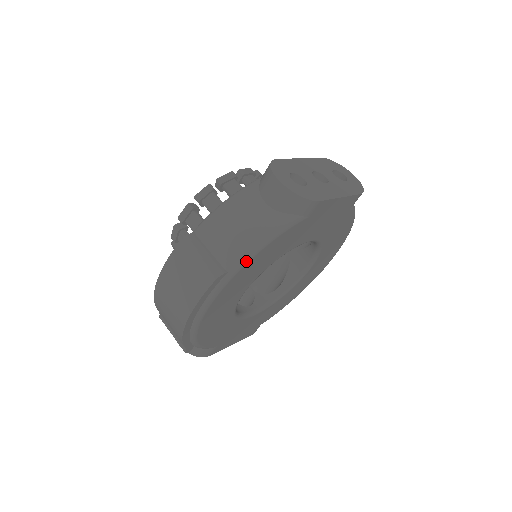
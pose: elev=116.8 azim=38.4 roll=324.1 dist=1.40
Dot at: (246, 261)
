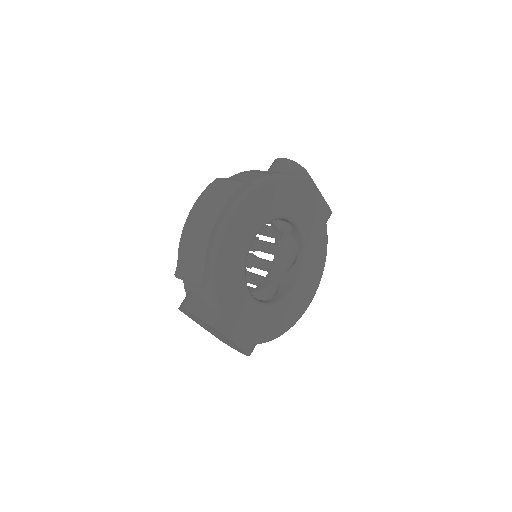
Dot at: (265, 182)
